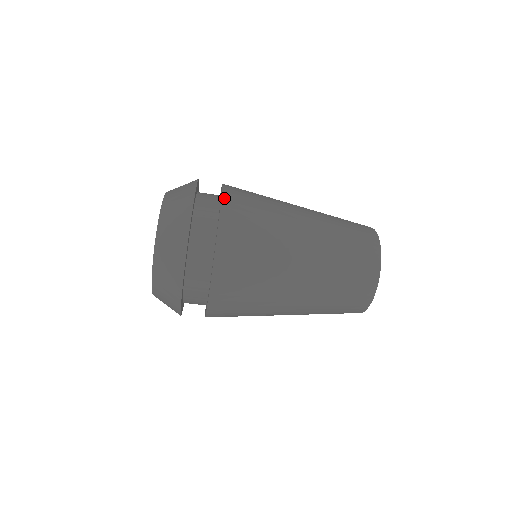
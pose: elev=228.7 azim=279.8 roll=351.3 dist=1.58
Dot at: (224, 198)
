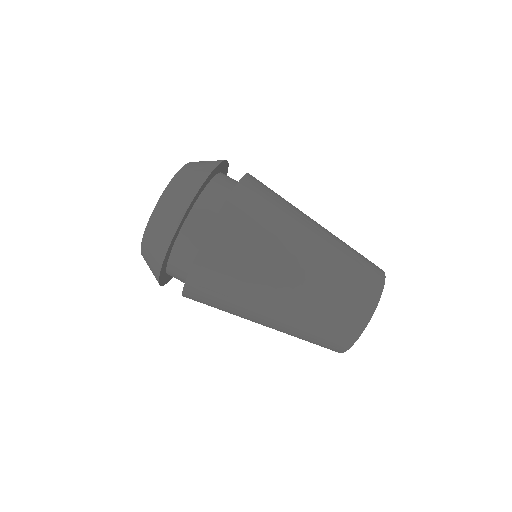
Dot at: (249, 175)
